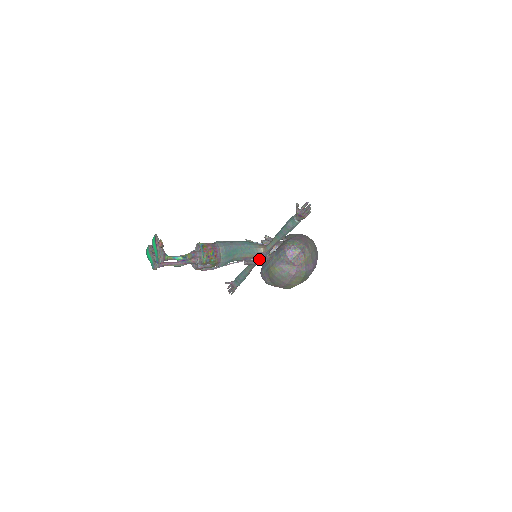
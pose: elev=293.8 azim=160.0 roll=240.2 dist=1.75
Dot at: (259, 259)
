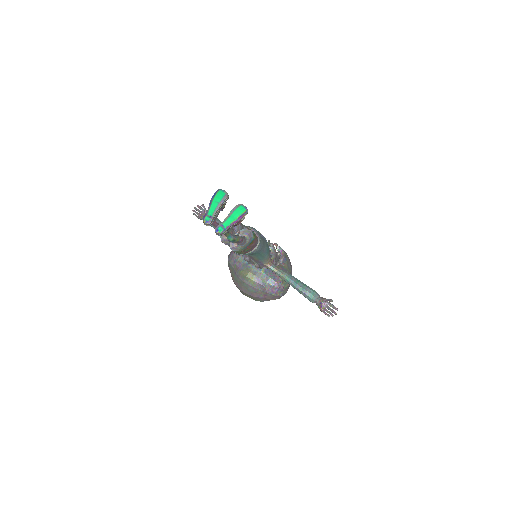
Dot at: (256, 266)
